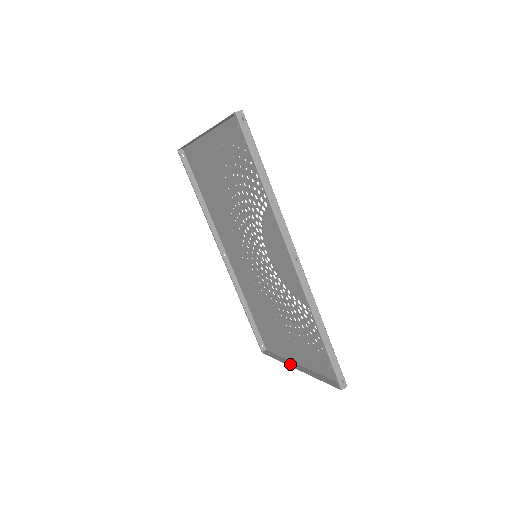
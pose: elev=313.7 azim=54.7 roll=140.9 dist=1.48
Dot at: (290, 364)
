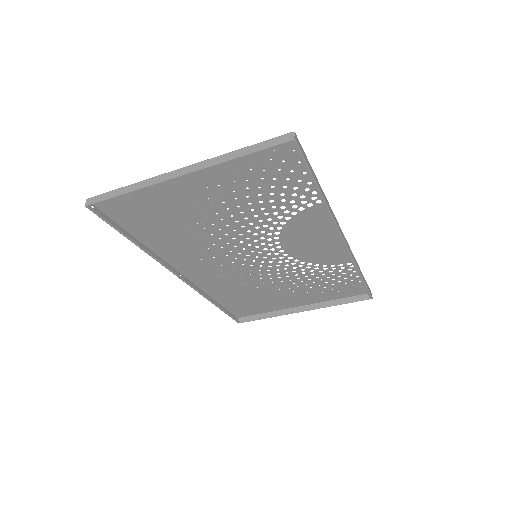
Dot at: (290, 312)
